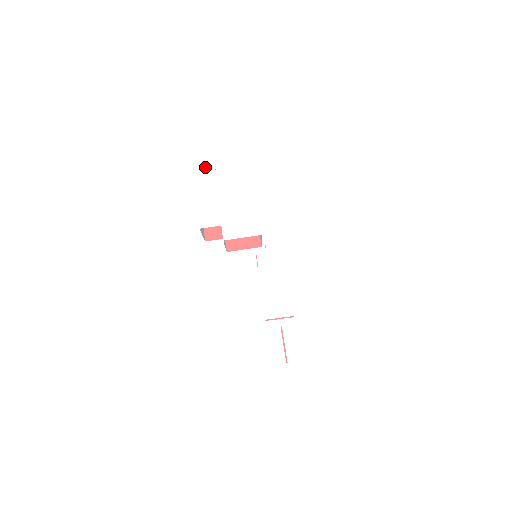
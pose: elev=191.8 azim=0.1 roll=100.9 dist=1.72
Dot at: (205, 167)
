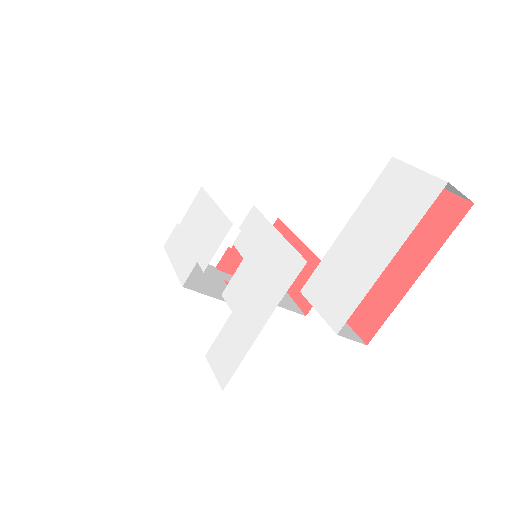
Dot at: (171, 233)
